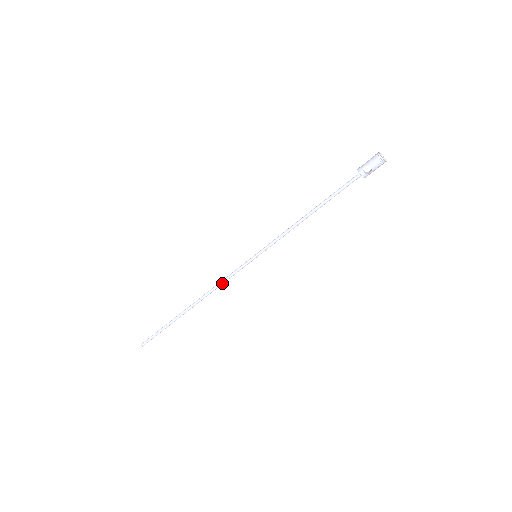
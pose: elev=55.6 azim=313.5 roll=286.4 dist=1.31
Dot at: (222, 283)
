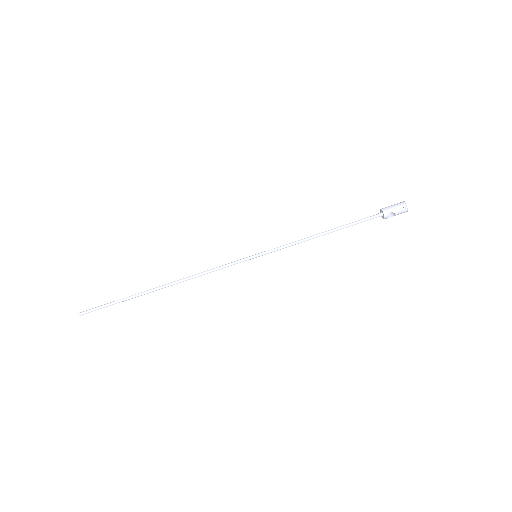
Dot at: occluded
